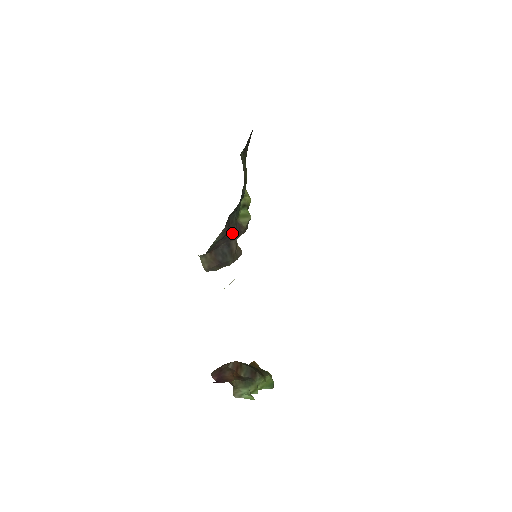
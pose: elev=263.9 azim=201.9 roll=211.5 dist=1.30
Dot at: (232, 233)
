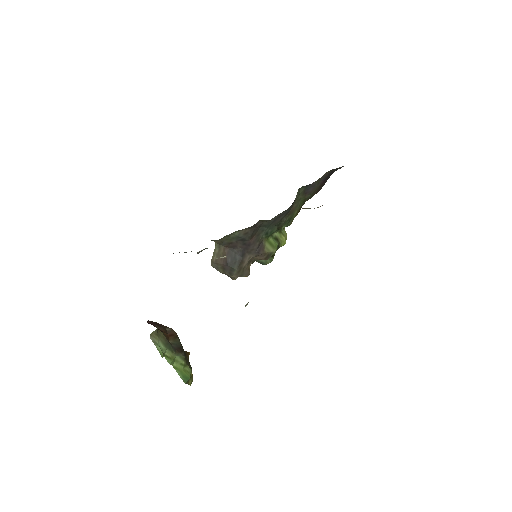
Dot at: (252, 245)
